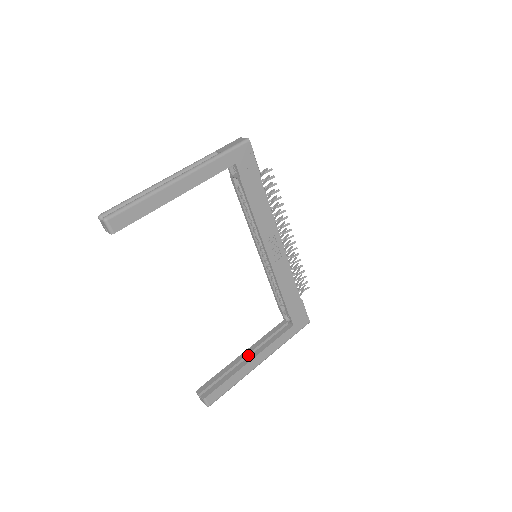
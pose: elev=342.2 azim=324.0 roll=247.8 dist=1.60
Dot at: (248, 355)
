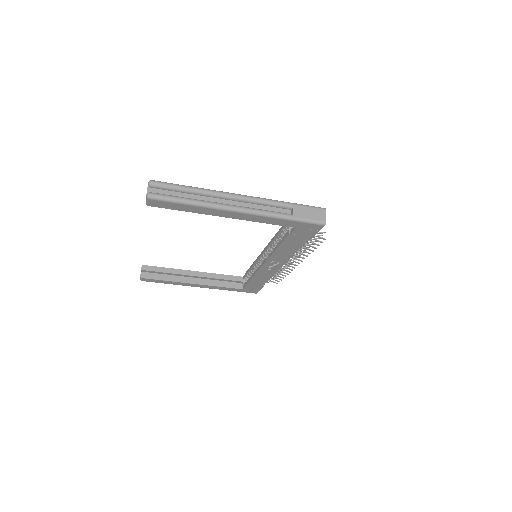
Dot at: (196, 276)
